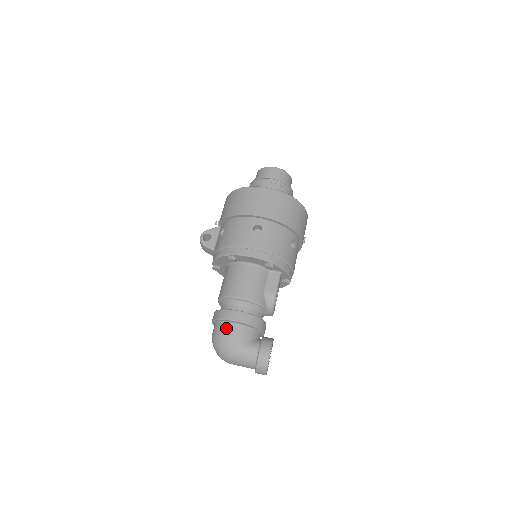
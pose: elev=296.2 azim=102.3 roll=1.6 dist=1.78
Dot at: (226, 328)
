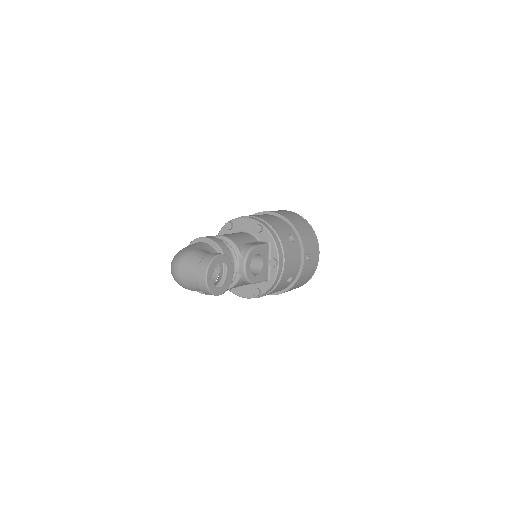
Dot at: (192, 244)
